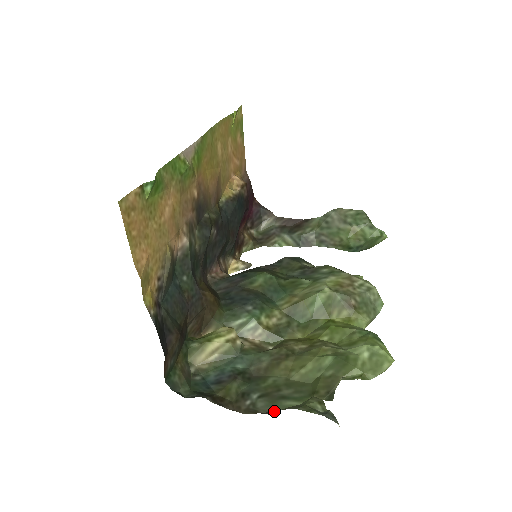
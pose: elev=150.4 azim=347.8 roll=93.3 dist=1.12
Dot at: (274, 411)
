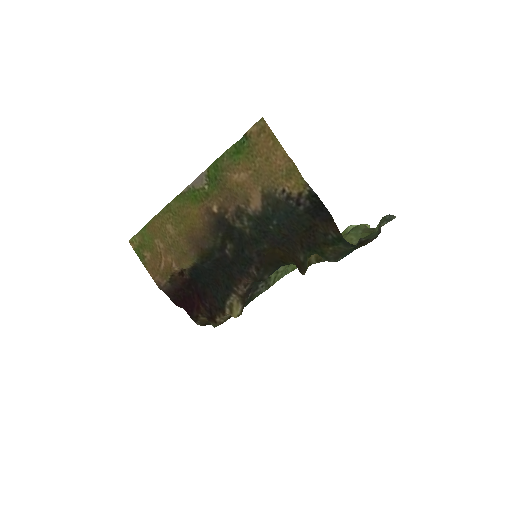
Dot at: (379, 233)
